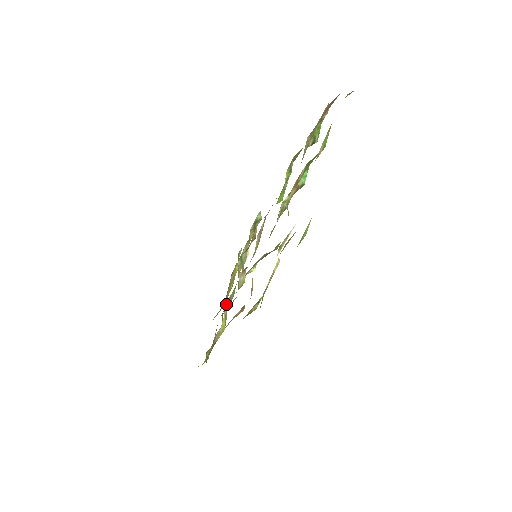
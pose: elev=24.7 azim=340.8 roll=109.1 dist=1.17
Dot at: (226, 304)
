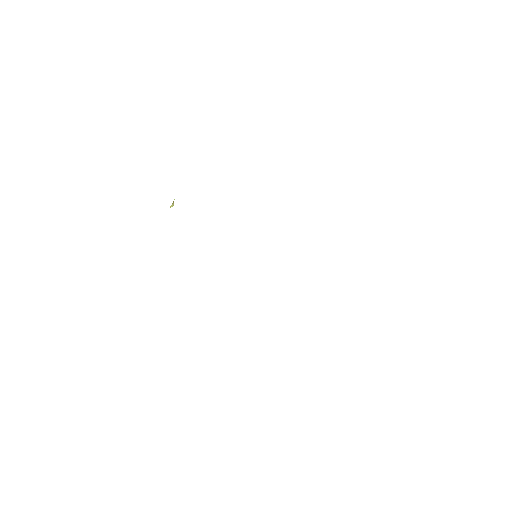
Dot at: occluded
